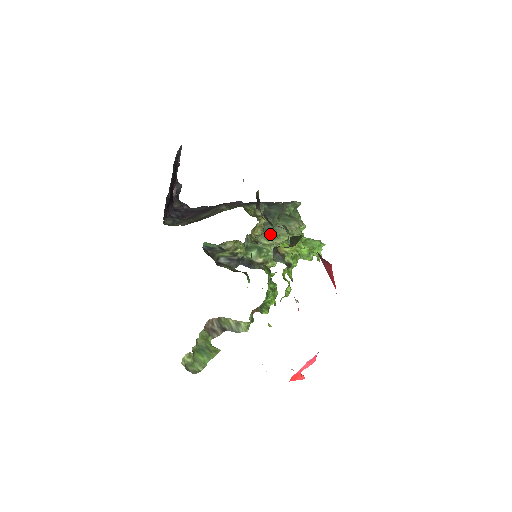
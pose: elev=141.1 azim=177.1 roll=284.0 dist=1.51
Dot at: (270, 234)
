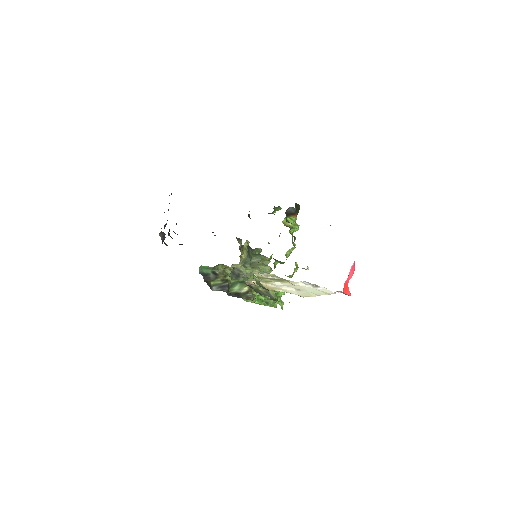
Dot at: (249, 266)
